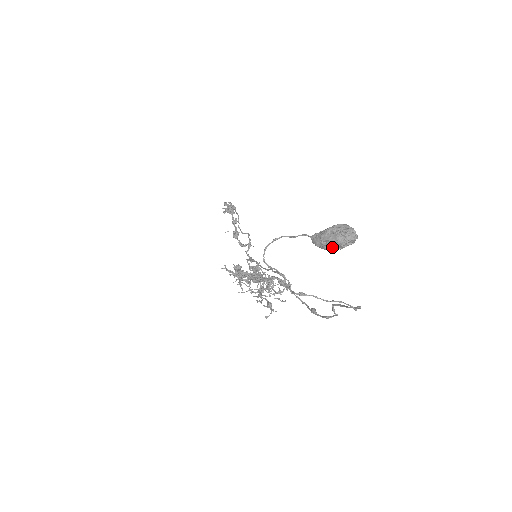
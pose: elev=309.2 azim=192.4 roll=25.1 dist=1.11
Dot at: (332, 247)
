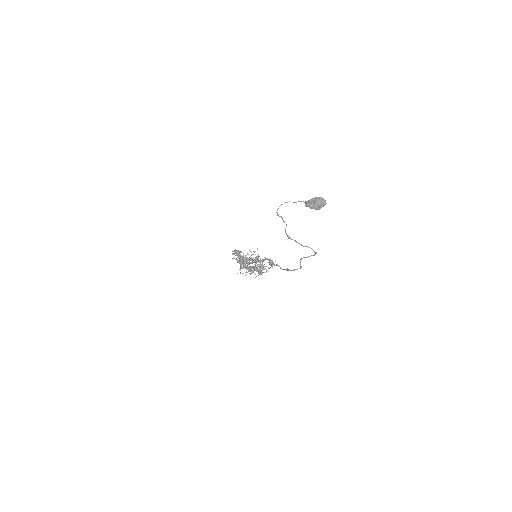
Dot at: (314, 206)
